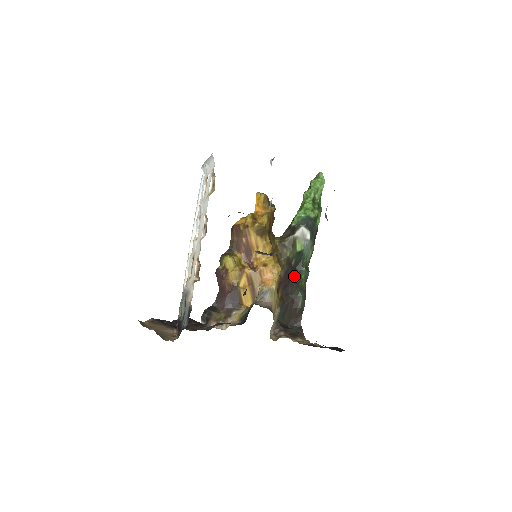
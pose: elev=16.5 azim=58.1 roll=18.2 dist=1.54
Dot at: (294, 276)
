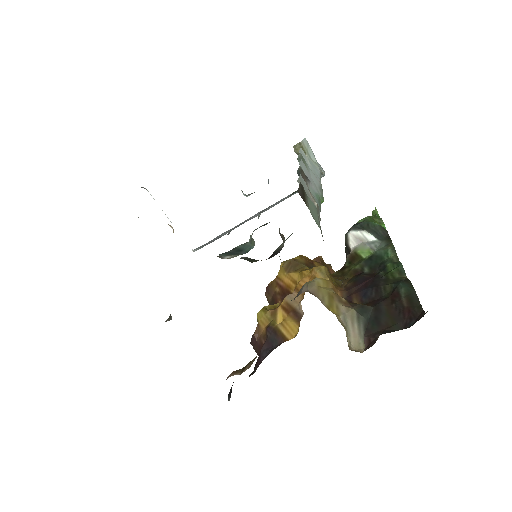
Dot at: (374, 278)
